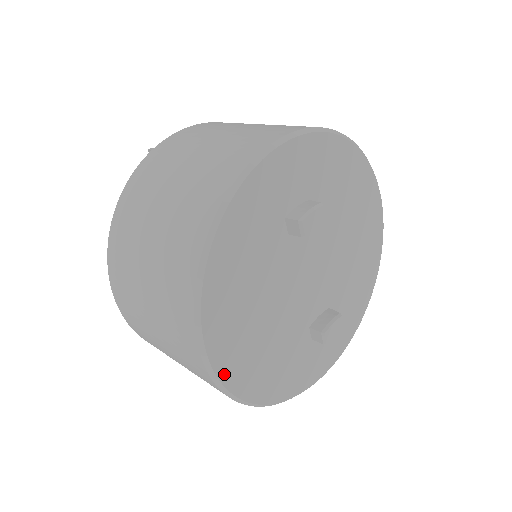
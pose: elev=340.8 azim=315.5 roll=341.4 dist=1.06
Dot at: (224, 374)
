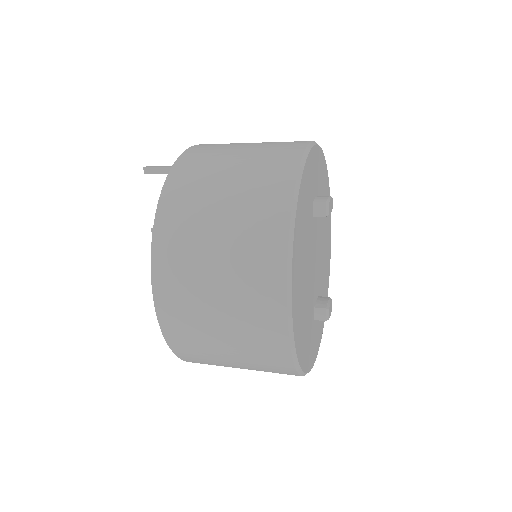
Dot at: (294, 322)
